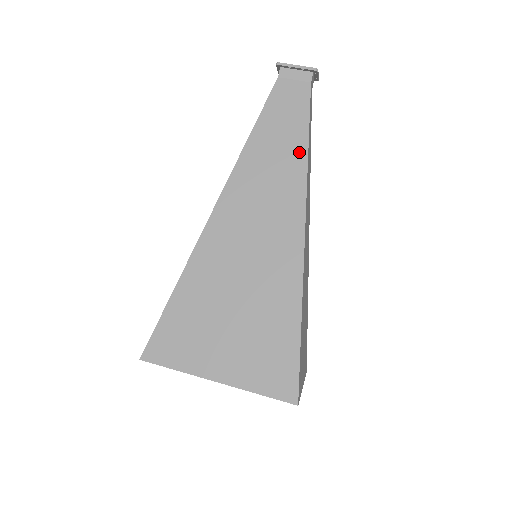
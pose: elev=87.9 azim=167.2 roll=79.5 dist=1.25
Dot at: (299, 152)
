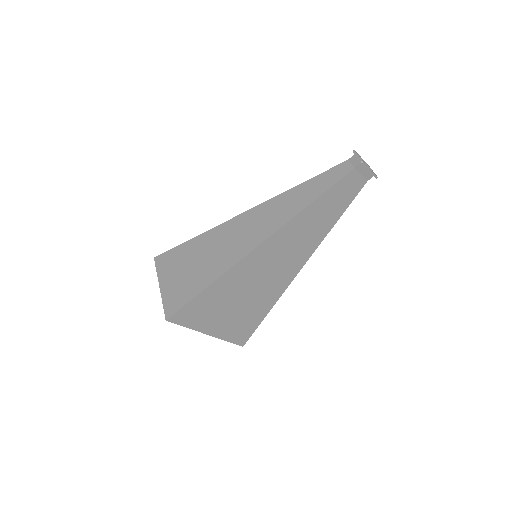
Dot at: (330, 224)
